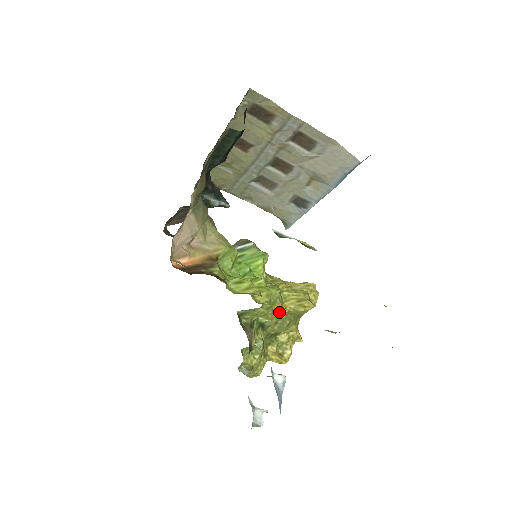
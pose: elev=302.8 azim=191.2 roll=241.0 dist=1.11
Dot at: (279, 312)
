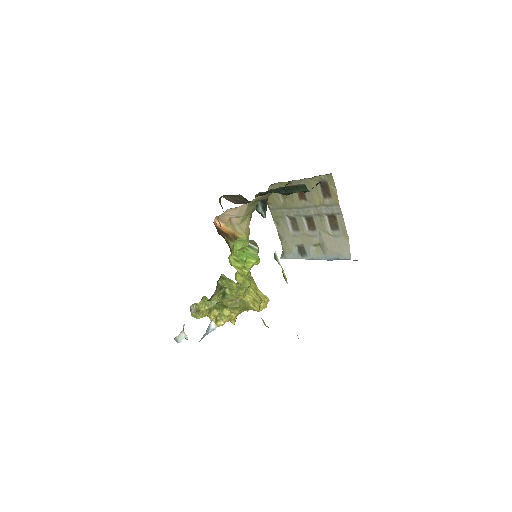
Dot at: (239, 296)
